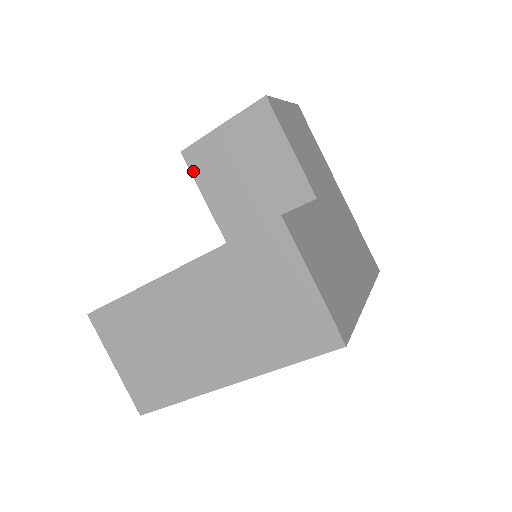
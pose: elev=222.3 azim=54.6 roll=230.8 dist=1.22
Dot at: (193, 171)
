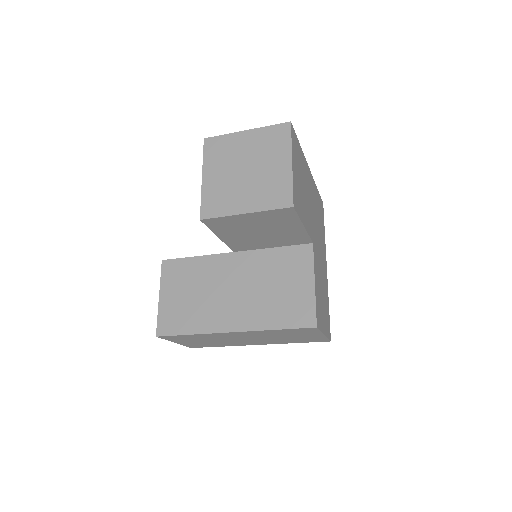
Dot at: (211, 228)
